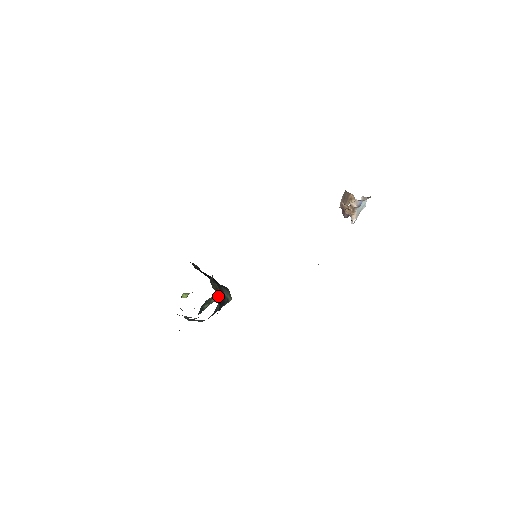
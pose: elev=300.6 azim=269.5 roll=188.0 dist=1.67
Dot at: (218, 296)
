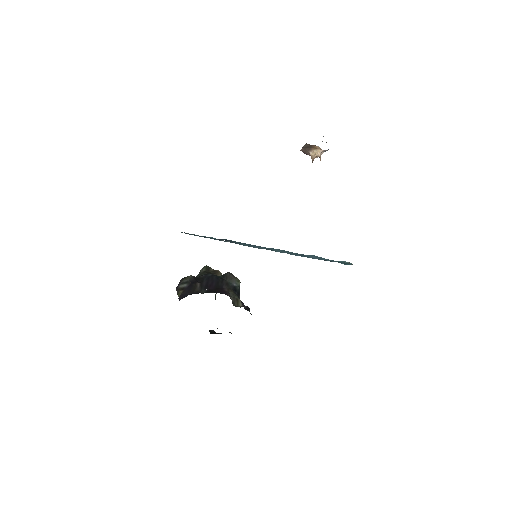
Dot at: occluded
